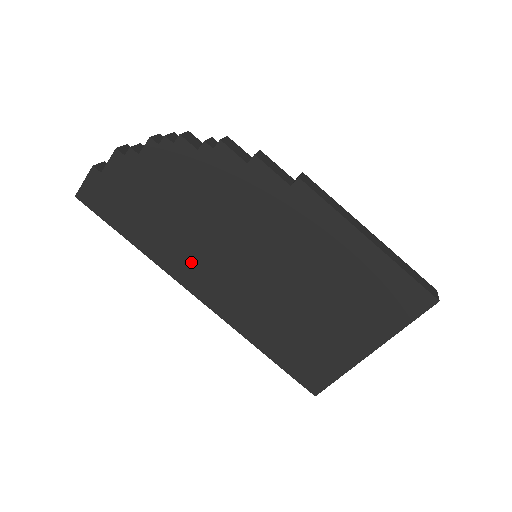
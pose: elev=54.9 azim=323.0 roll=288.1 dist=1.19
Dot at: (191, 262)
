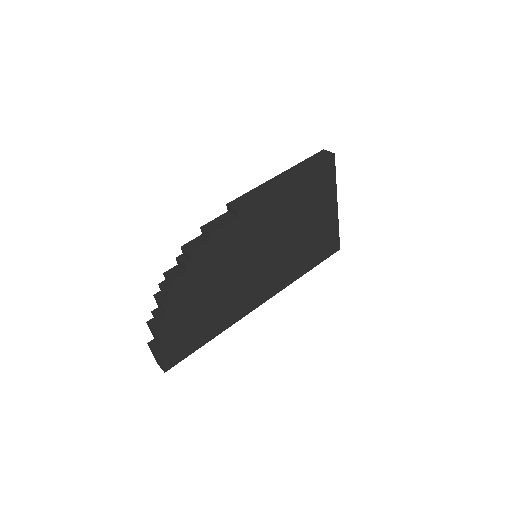
Dot at: (241, 302)
